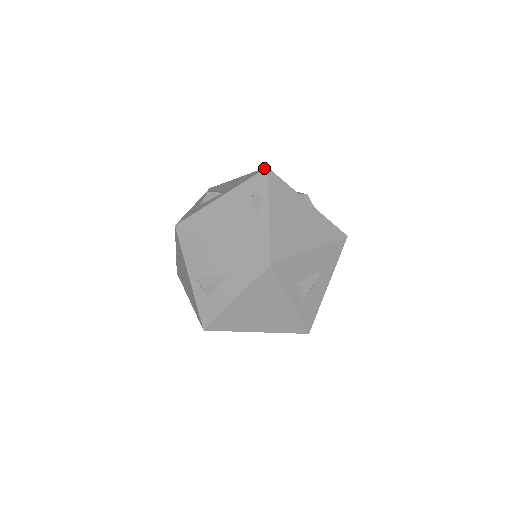
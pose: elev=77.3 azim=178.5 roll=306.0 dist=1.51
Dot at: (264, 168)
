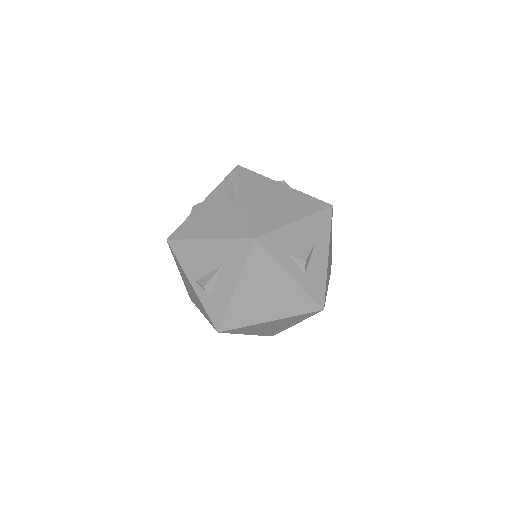
Dot at: (235, 167)
